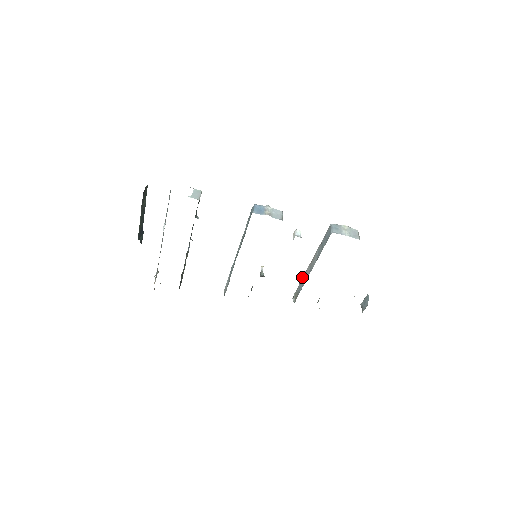
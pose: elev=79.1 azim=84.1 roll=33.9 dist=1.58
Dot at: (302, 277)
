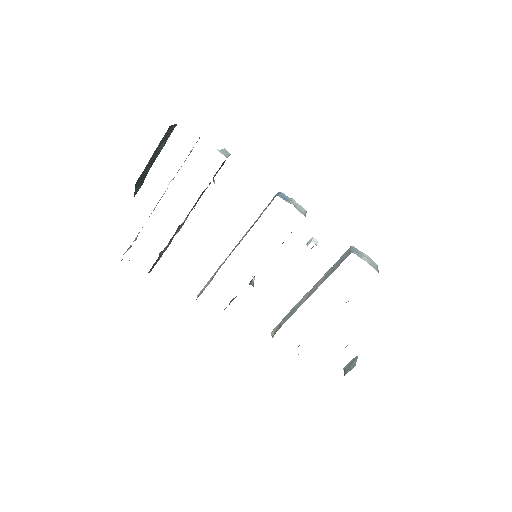
Dot at: (293, 307)
